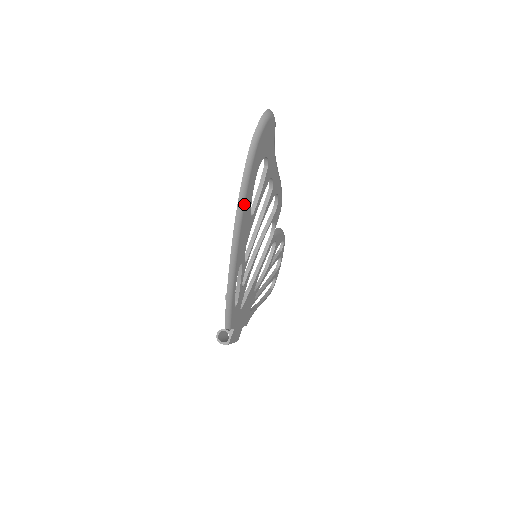
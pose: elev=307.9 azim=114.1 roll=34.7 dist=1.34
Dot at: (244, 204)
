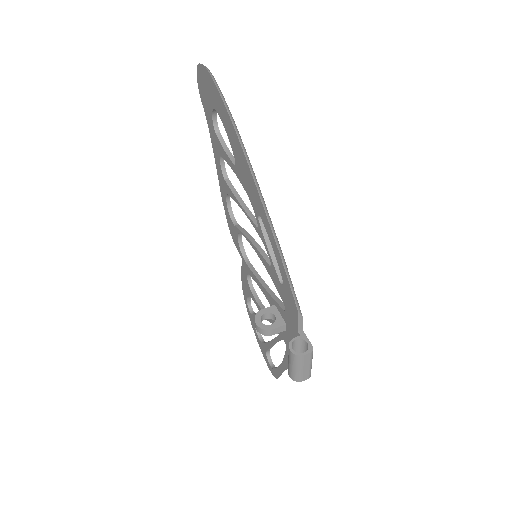
Dot at: (235, 124)
